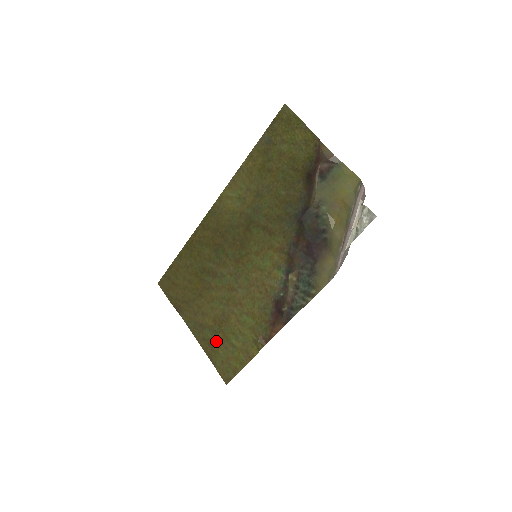
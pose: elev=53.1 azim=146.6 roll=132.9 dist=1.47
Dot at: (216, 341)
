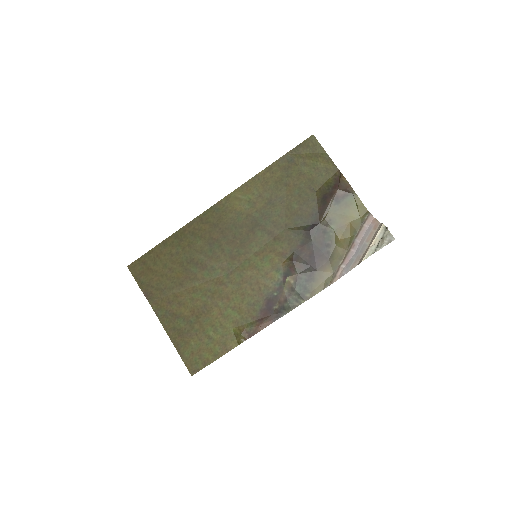
Dot at: (189, 332)
